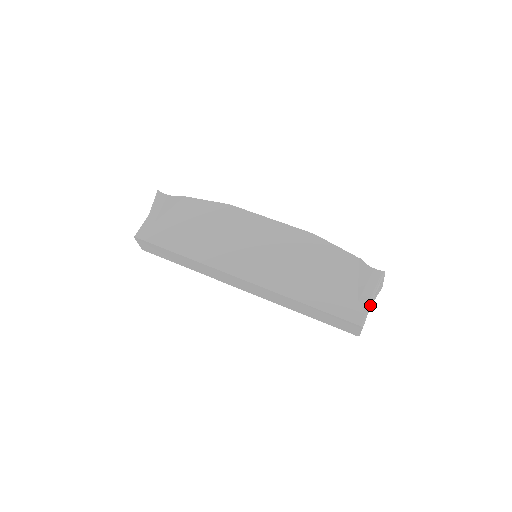
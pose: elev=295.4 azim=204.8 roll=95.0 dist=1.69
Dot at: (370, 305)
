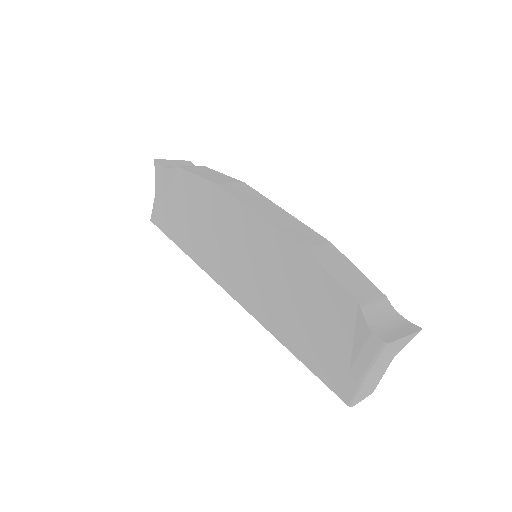
Dot at: (364, 382)
